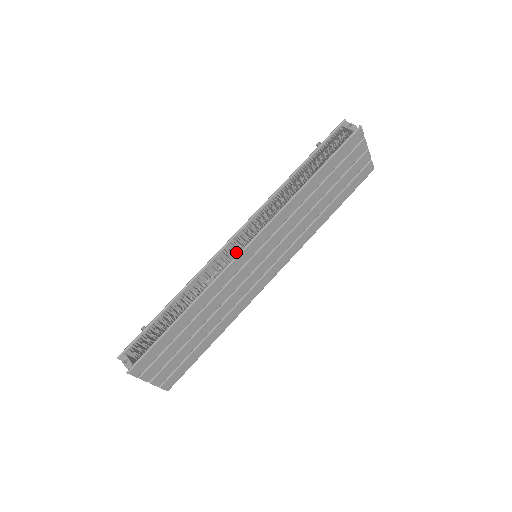
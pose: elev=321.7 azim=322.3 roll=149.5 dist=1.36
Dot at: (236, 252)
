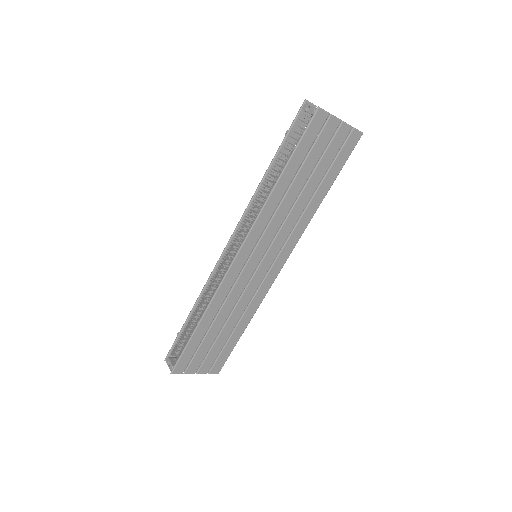
Dot at: (230, 262)
